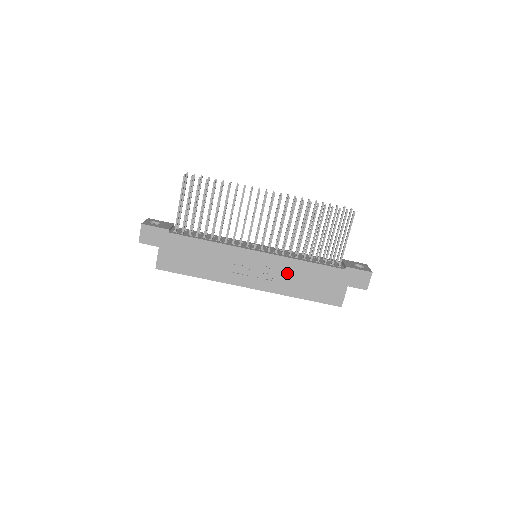
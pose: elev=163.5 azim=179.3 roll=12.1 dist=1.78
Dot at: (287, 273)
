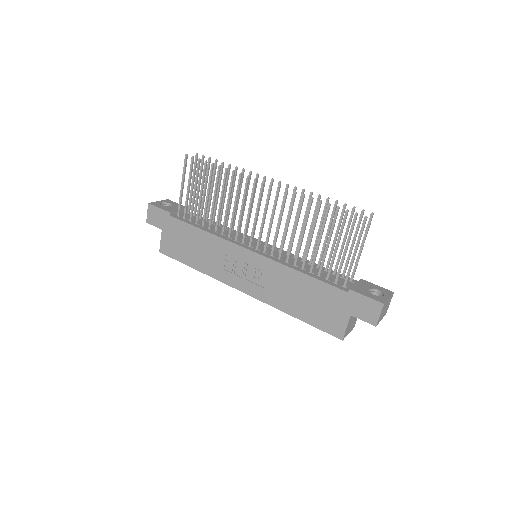
Dot at: (280, 282)
